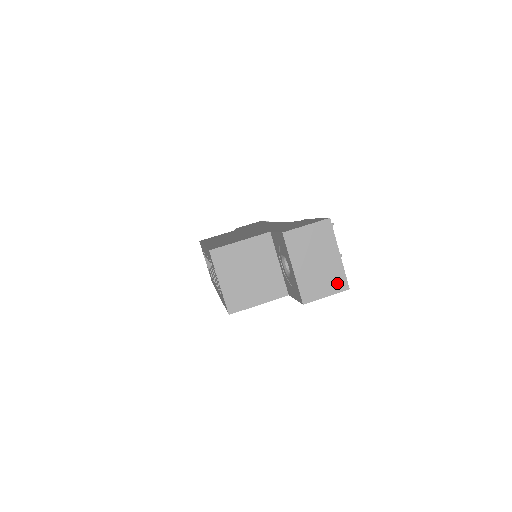
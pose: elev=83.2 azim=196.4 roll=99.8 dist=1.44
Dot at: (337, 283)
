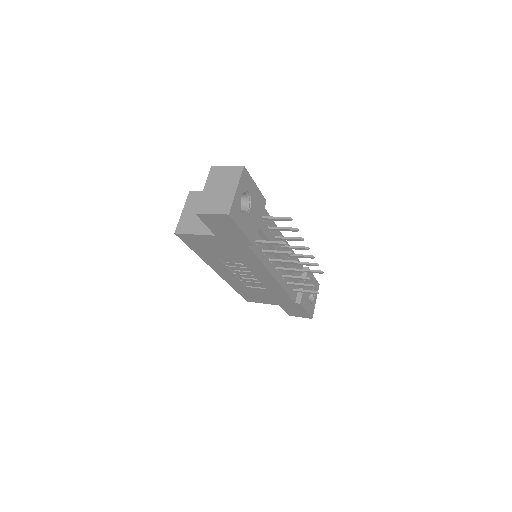
Dot at: (223, 208)
